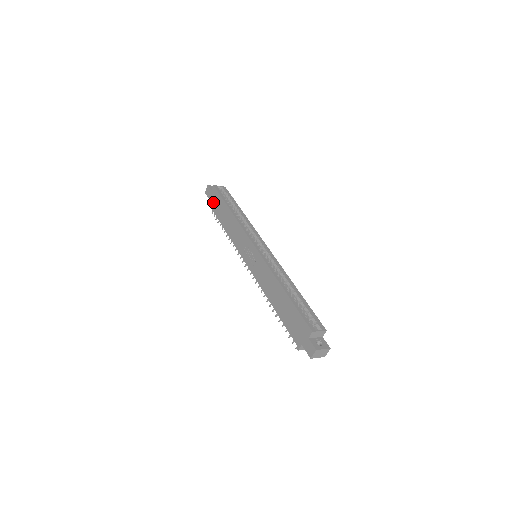
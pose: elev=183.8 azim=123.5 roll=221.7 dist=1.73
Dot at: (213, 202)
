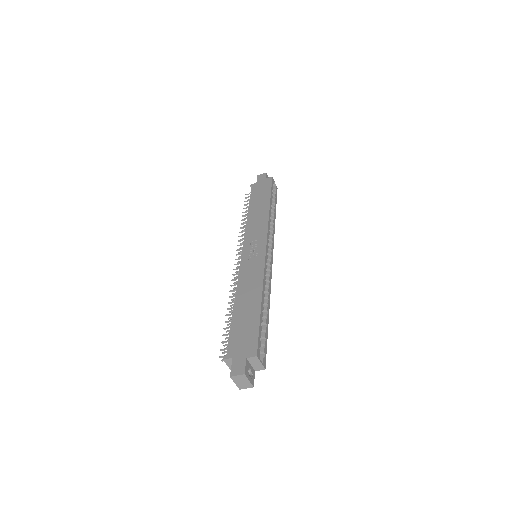
Dot at: (258, 187)
